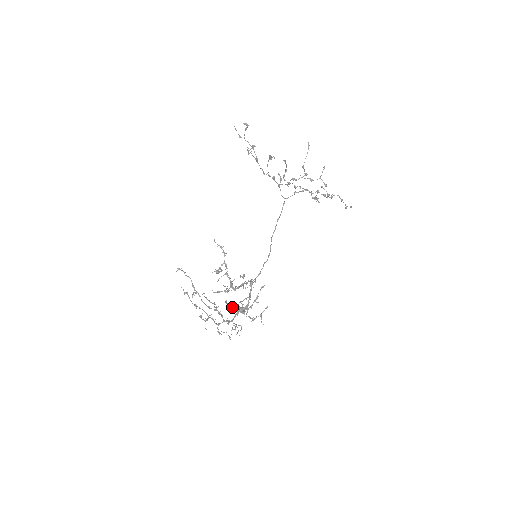
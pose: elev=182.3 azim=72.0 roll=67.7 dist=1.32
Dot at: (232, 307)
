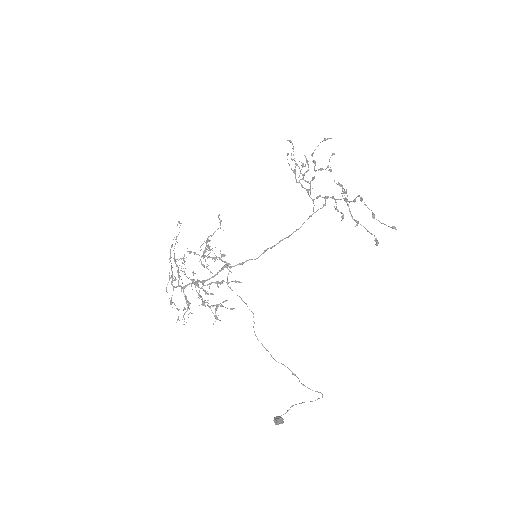
Dot at: occluded
